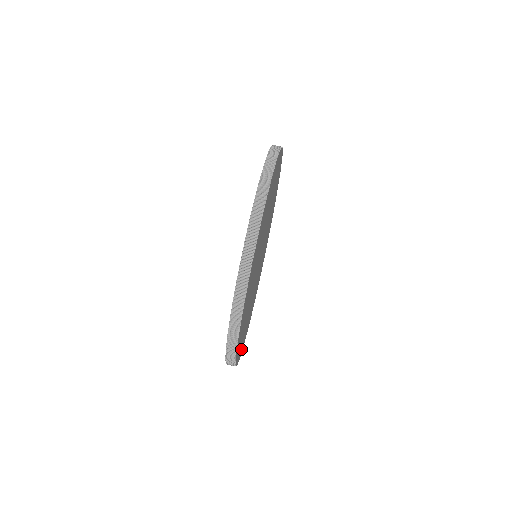
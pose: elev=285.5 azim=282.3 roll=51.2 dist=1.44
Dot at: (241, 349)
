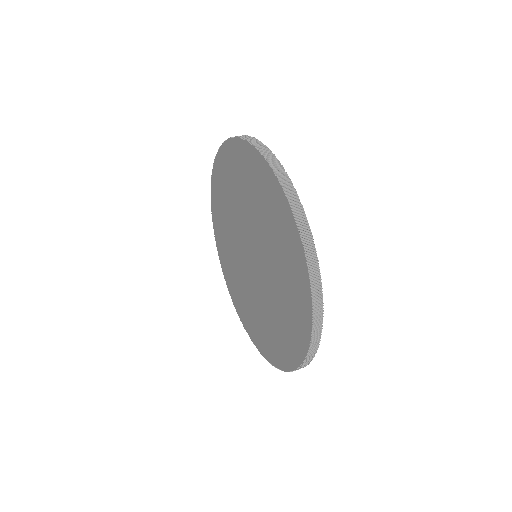
Dot at: occluded
